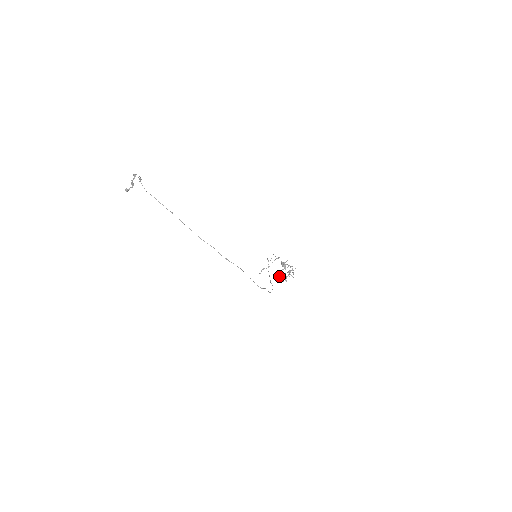
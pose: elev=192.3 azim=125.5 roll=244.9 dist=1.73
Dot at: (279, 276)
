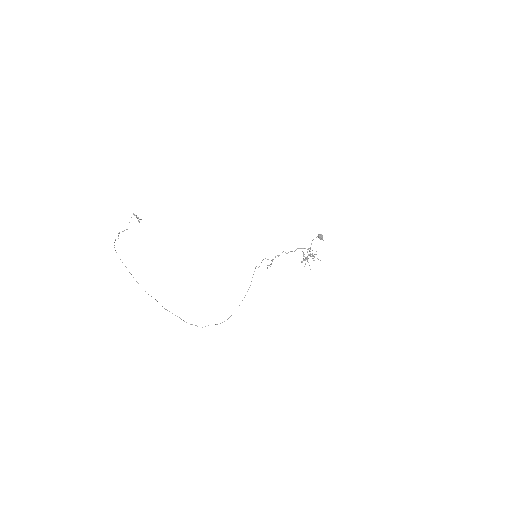
Dot at: (303, 258)
